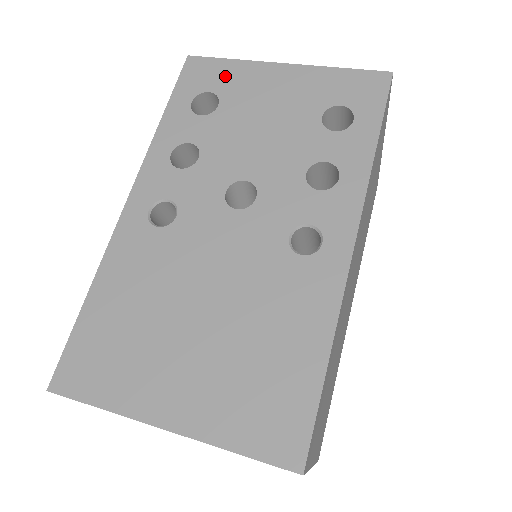
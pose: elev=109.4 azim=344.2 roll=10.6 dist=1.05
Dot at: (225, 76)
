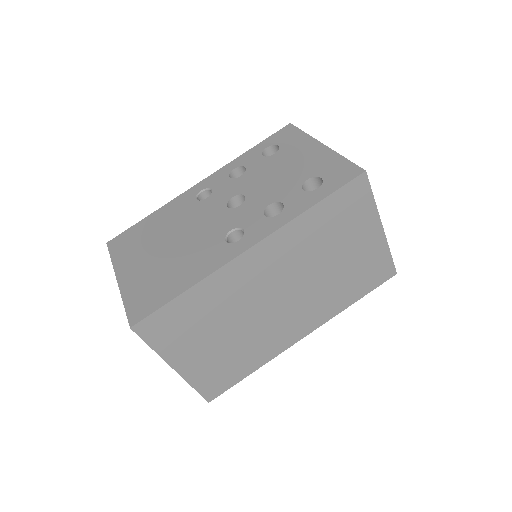
Dot at: (293, 140)
